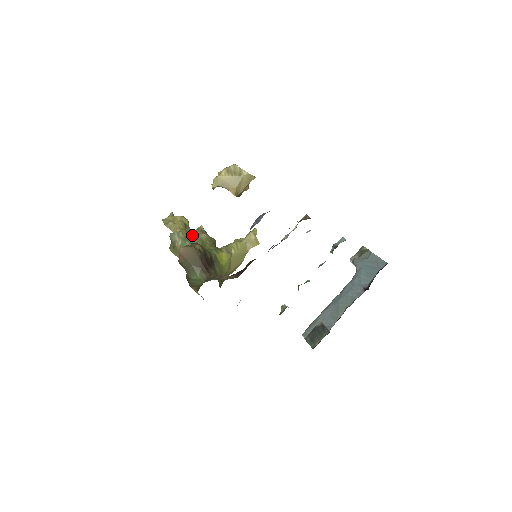
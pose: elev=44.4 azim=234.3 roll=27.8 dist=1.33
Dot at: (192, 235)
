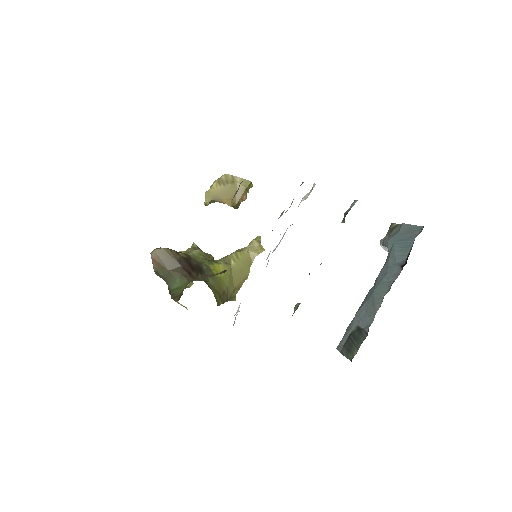
Dot at: occluded
